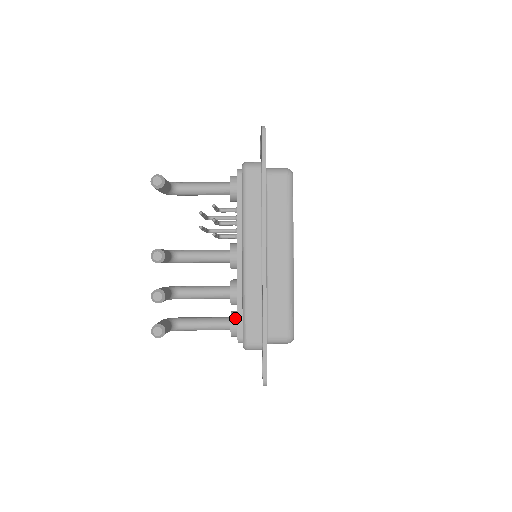
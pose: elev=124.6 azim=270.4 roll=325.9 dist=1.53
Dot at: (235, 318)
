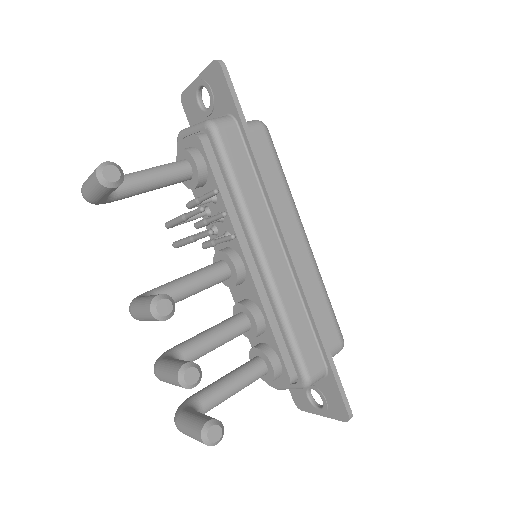
Dot at: (272, 353)
